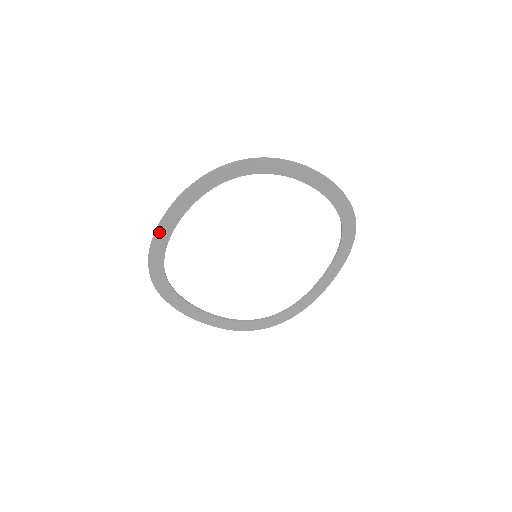
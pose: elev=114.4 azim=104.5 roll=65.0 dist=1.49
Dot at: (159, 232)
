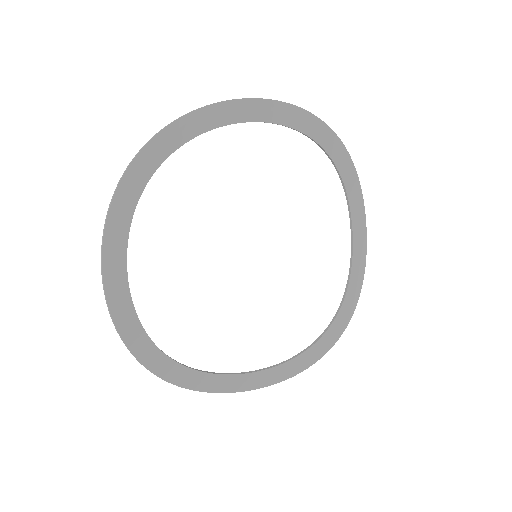
Dot at: (110, 295)
